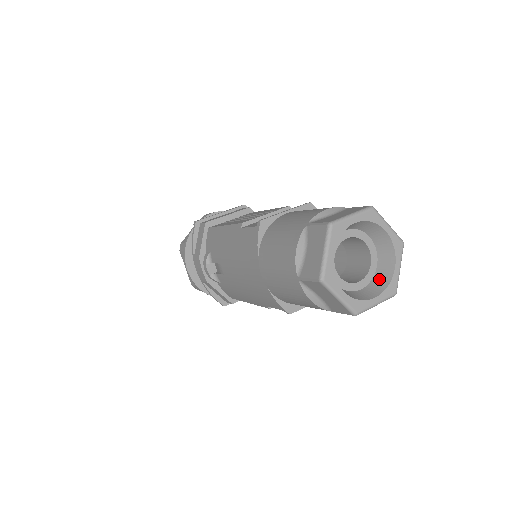
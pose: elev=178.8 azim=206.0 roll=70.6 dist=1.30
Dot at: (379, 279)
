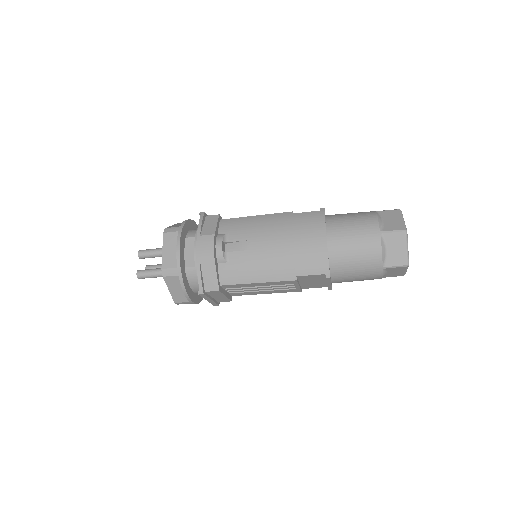
Dot at: occluded
